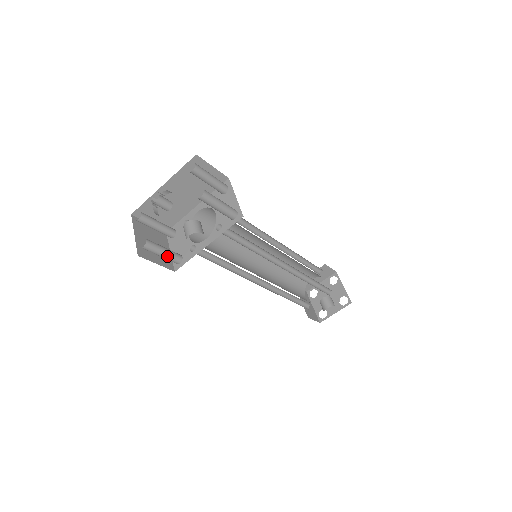
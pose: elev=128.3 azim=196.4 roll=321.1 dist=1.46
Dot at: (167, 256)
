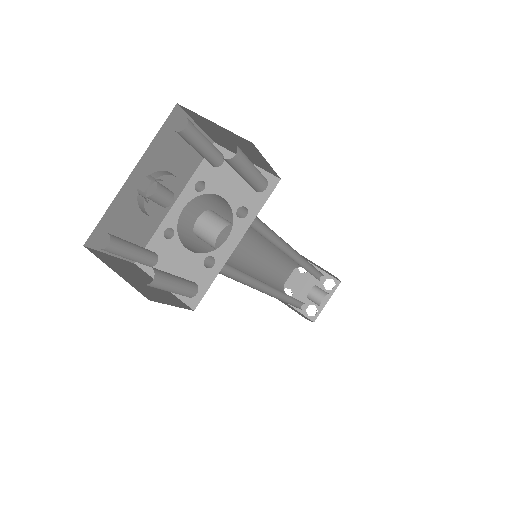
Dot at: (181, 287)
